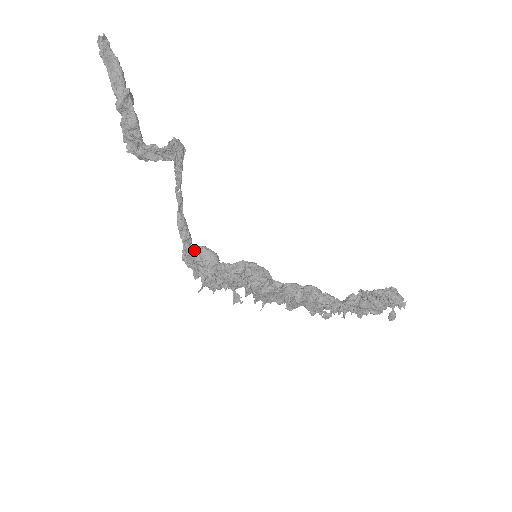
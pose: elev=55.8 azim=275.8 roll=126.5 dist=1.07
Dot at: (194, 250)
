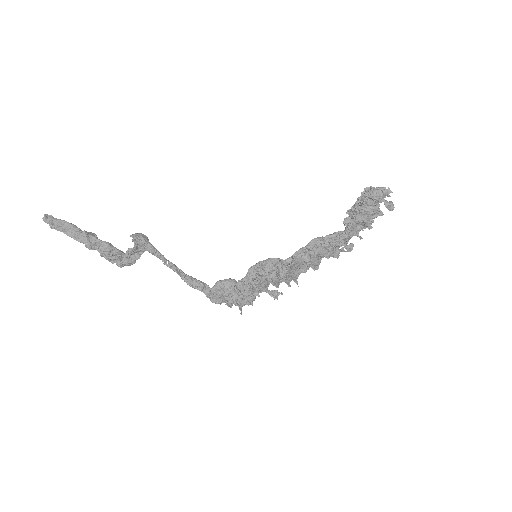
Dot at: (214, 290)
